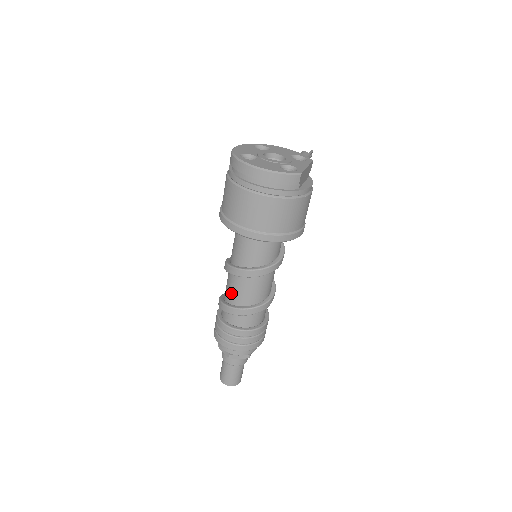
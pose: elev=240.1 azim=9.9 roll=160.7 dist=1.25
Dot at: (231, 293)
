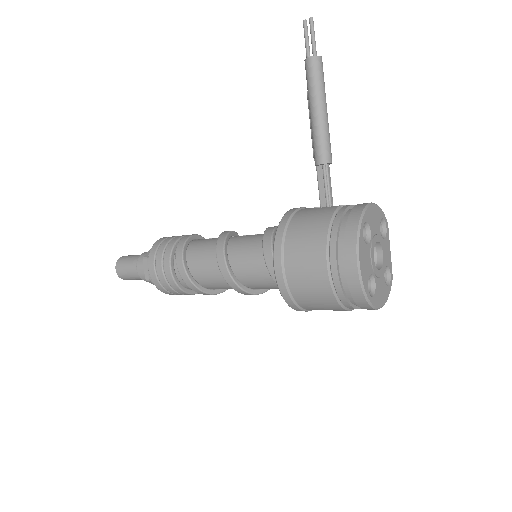
Dot at: (218, 288)
